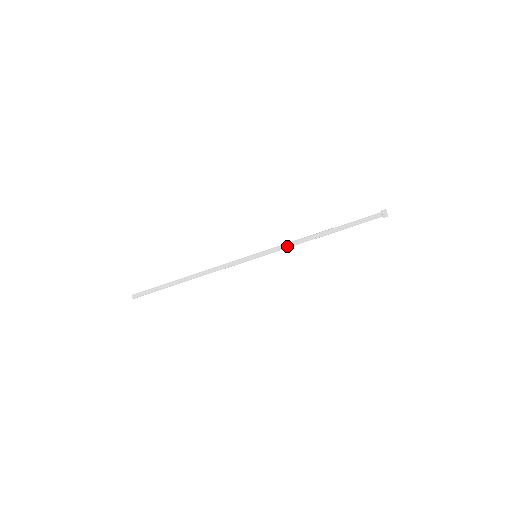
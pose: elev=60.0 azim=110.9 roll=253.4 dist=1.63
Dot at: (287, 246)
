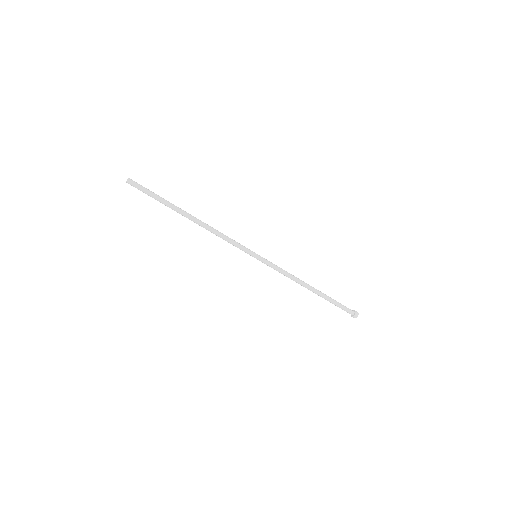
Dot at: (283, 273)
